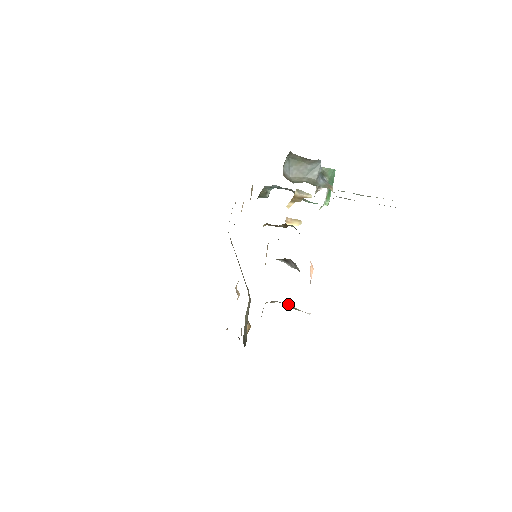
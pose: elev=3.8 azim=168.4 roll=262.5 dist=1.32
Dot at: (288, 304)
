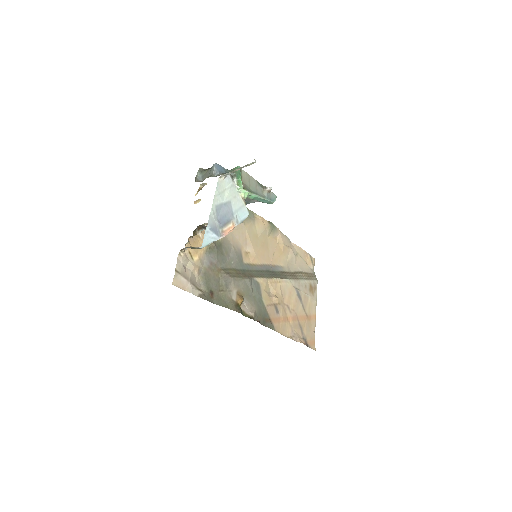
Dot at: (191, 247)
